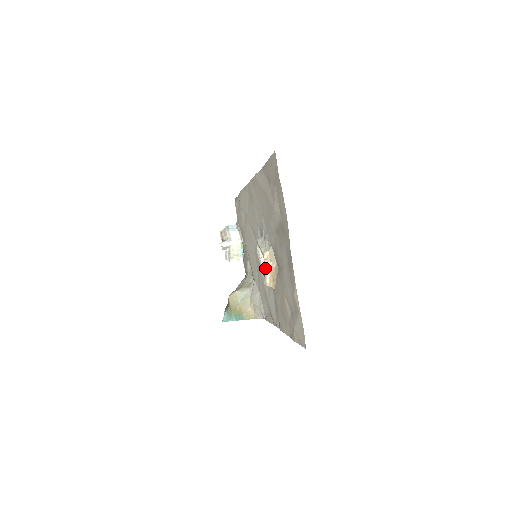
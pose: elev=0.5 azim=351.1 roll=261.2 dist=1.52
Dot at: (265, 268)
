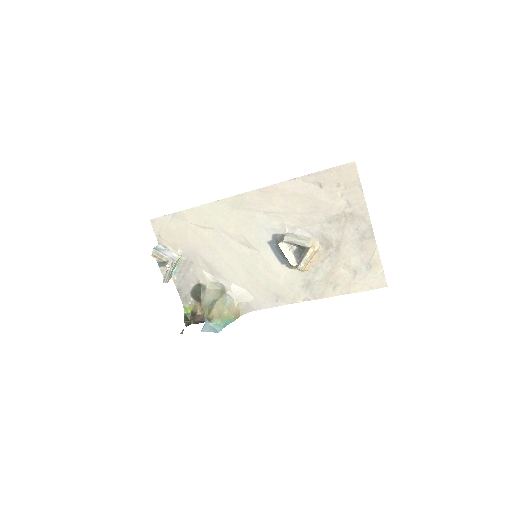
Dot at: (311, 254)
